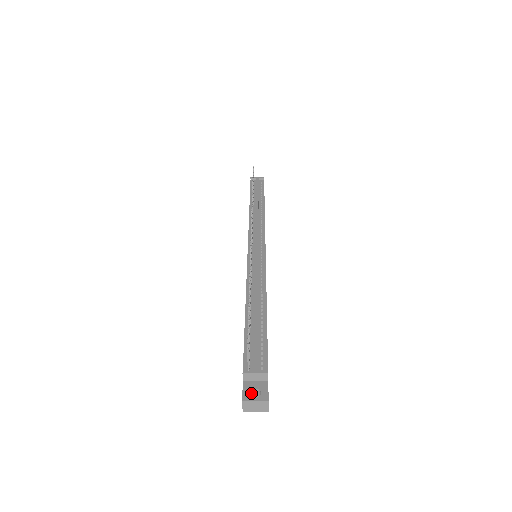
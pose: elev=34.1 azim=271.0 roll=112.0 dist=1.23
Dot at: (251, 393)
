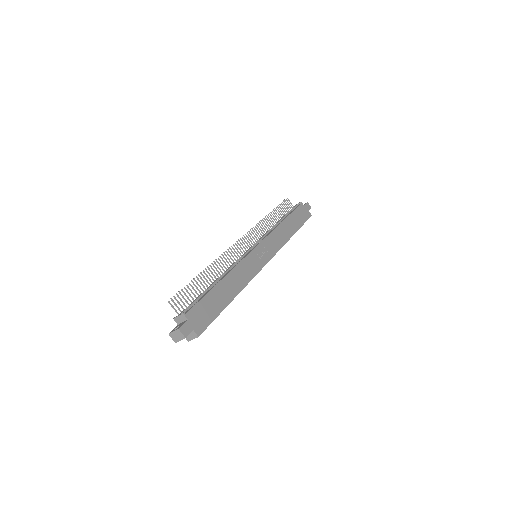
Dot at: occluded
